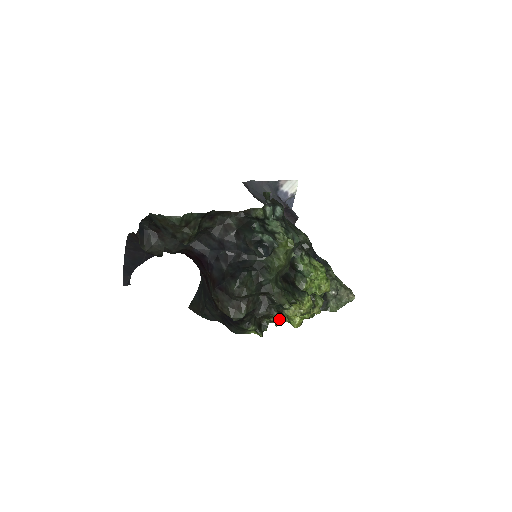
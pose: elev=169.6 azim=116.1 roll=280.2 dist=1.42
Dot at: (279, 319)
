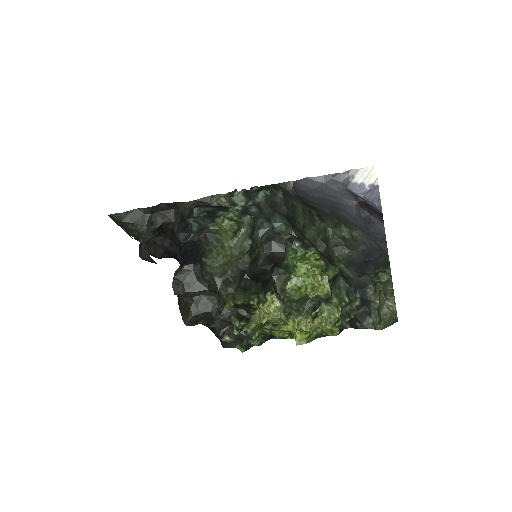
Dot at: (237, 325)
